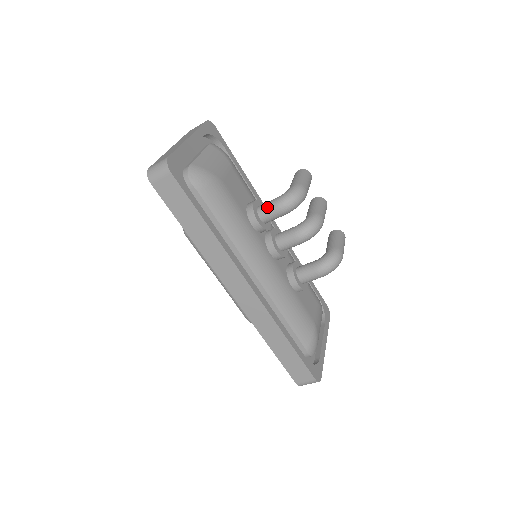
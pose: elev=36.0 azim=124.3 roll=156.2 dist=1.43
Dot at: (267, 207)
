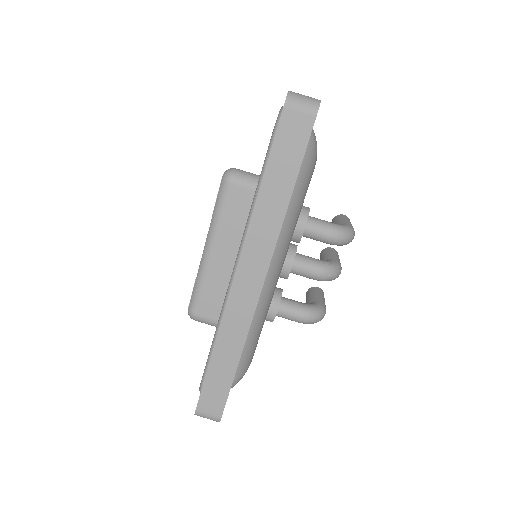
Dot at: (320, 223)
